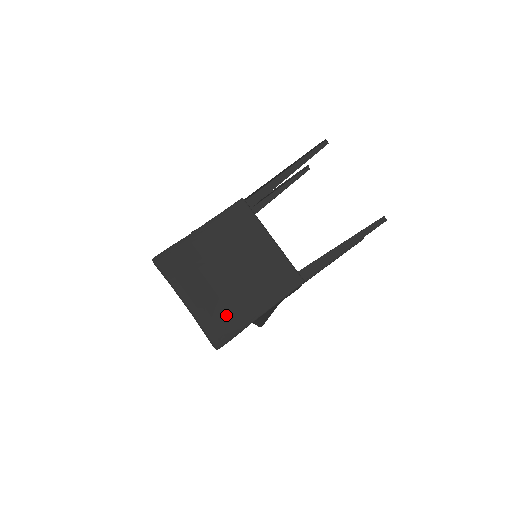
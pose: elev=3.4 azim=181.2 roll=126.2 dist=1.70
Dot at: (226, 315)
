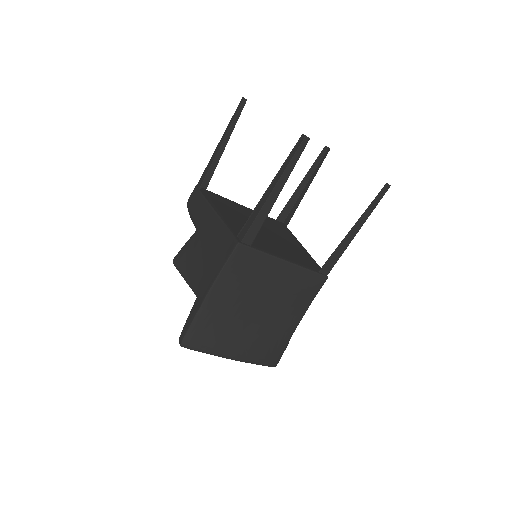
Dot at: (272, 342)
